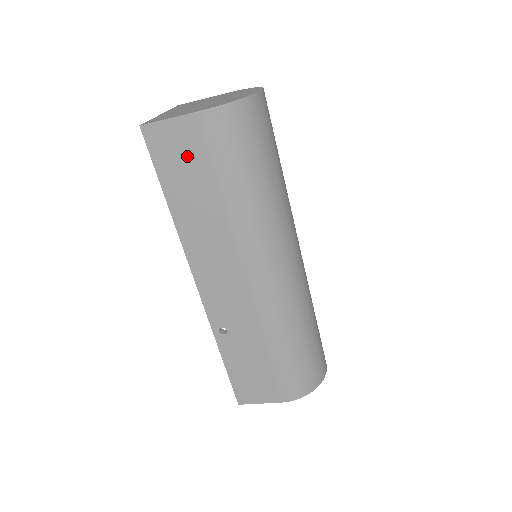
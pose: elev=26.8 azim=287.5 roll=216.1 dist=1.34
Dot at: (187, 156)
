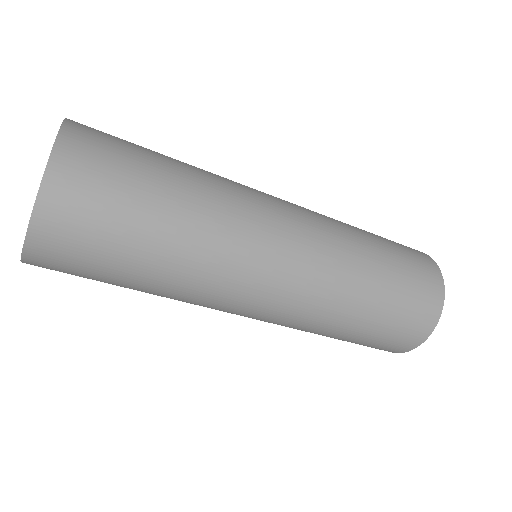
Dot at: occluded
